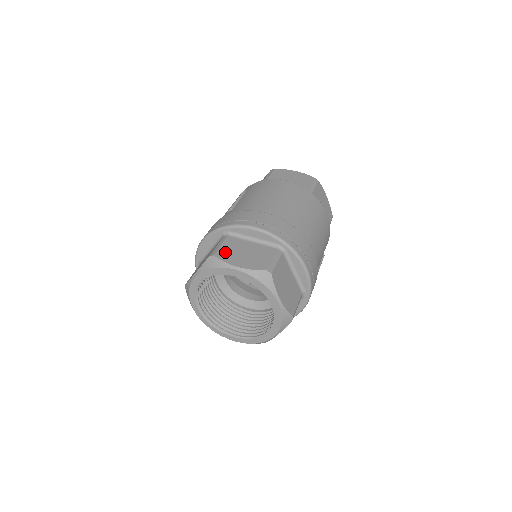
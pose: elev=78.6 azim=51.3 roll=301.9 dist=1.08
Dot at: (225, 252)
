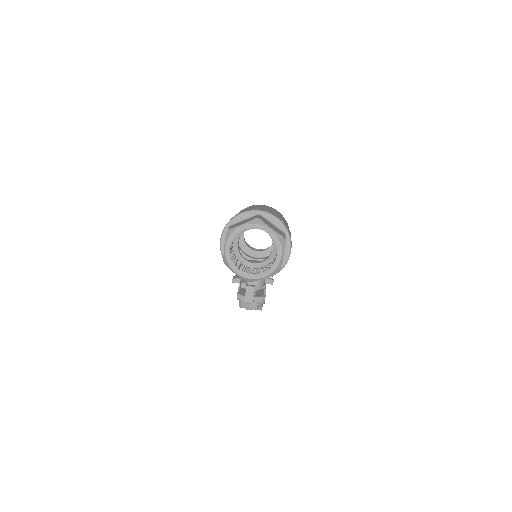
Dot at: occluded
